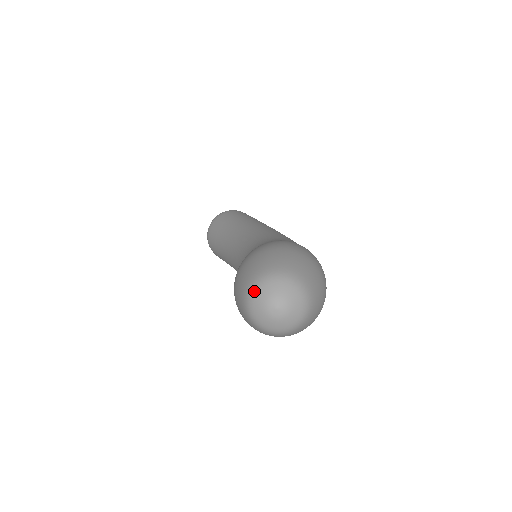
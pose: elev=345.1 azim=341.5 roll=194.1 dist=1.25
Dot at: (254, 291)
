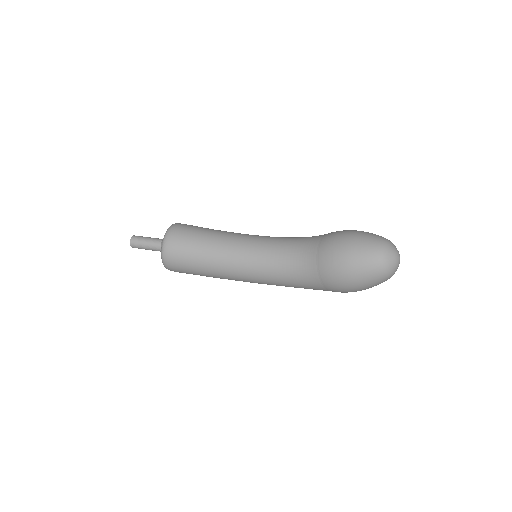
Dot at: (387, 246)
